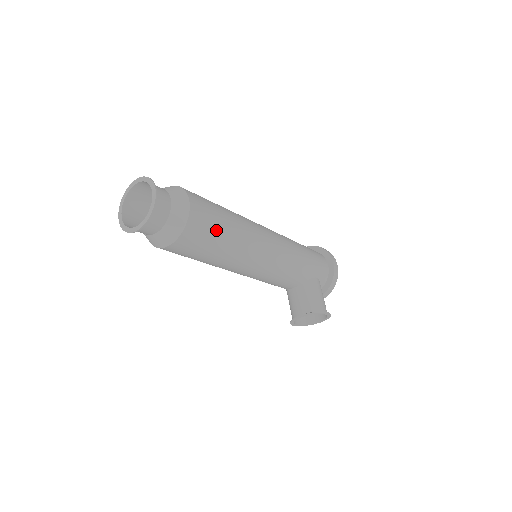
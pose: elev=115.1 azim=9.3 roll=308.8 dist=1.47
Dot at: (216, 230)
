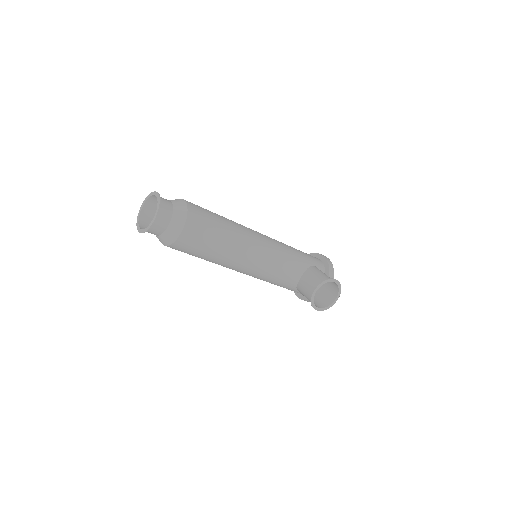
Dot at: (212, 218)
